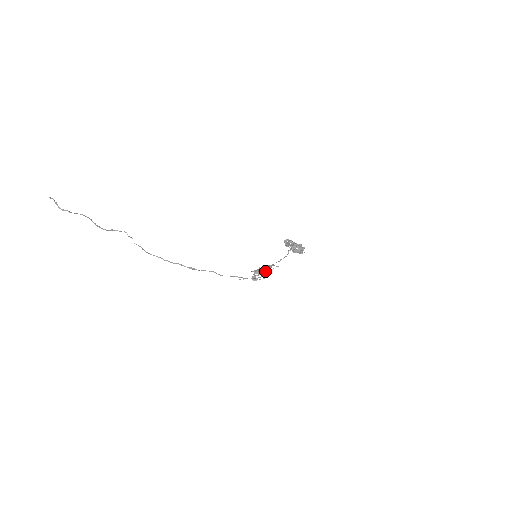
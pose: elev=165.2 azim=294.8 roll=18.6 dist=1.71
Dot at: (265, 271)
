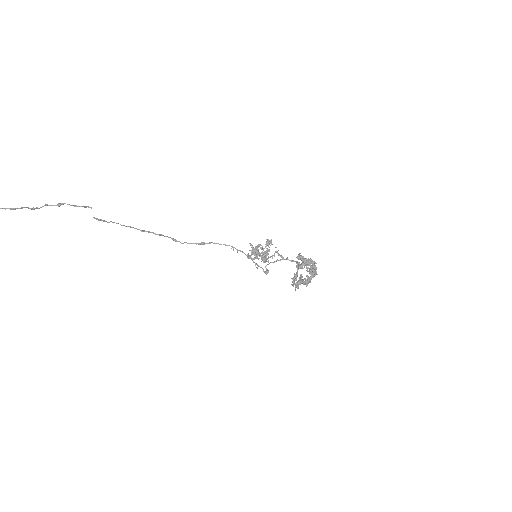
Dot at: (268, 246)
